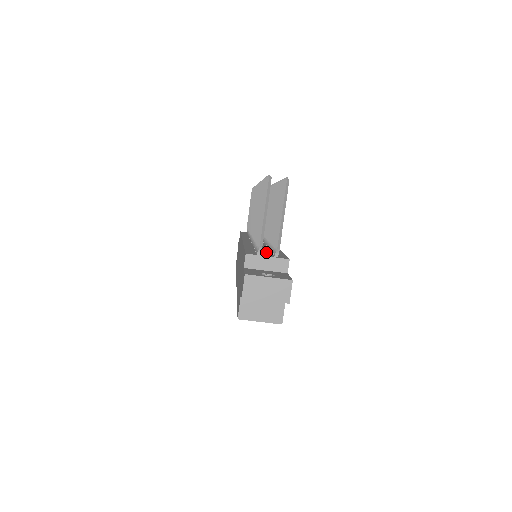
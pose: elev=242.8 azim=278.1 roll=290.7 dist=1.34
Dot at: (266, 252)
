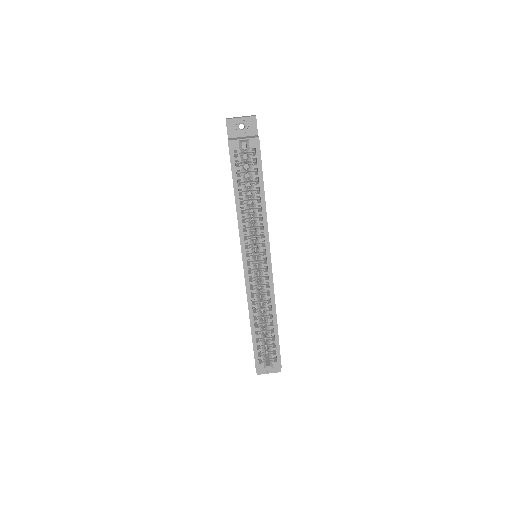
Dot at: occluded
